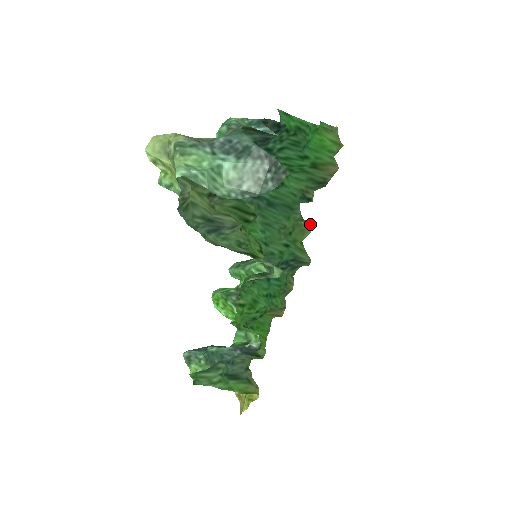
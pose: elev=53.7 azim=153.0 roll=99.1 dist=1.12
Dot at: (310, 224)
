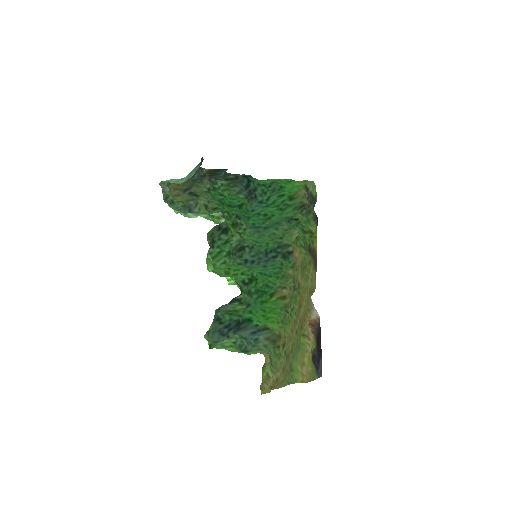
Dot at: (296, 230)
